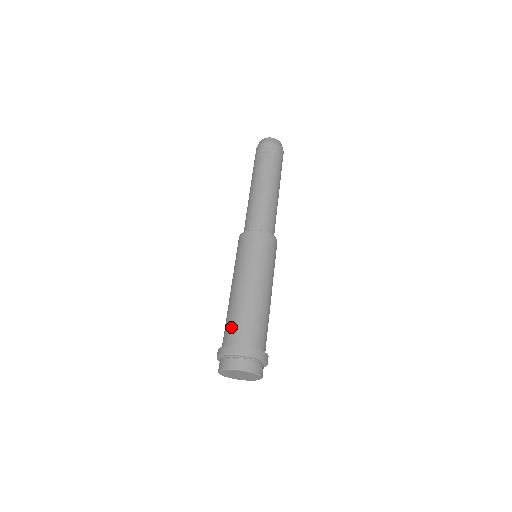
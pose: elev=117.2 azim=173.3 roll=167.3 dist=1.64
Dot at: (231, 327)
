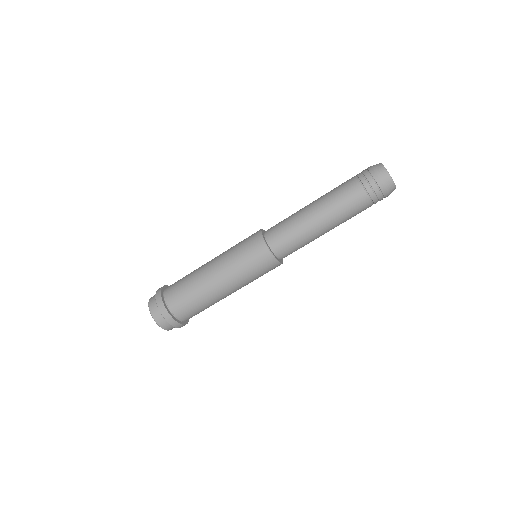
Dot at: (181, 297)
